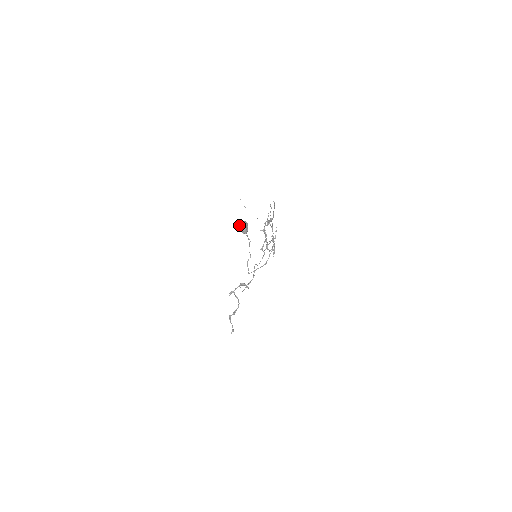
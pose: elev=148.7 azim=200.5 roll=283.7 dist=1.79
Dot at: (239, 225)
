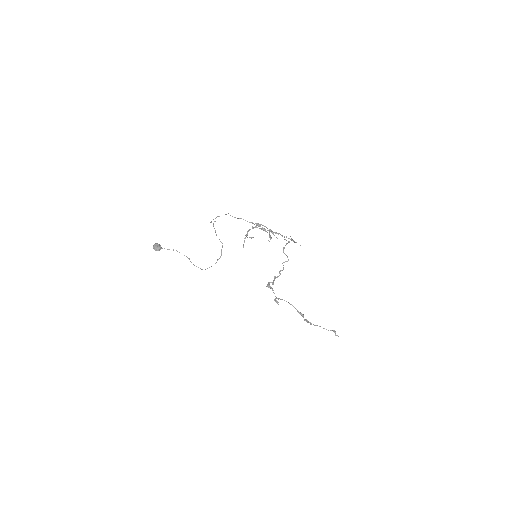
Dot at: occluded
